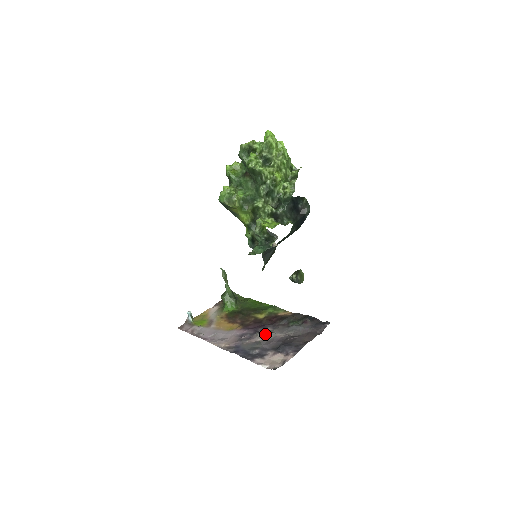
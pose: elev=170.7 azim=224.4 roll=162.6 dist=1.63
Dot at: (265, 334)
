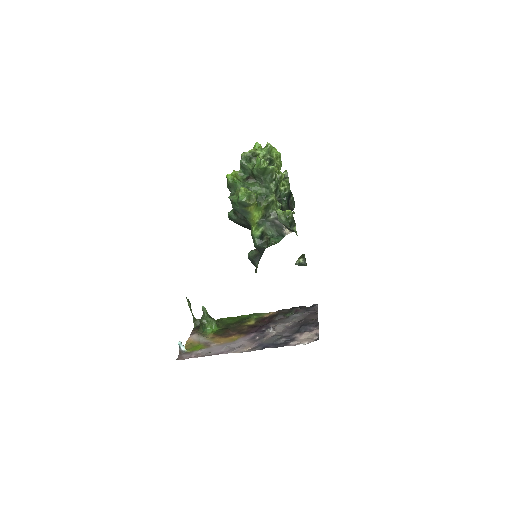
Dot at: (275, 328)
